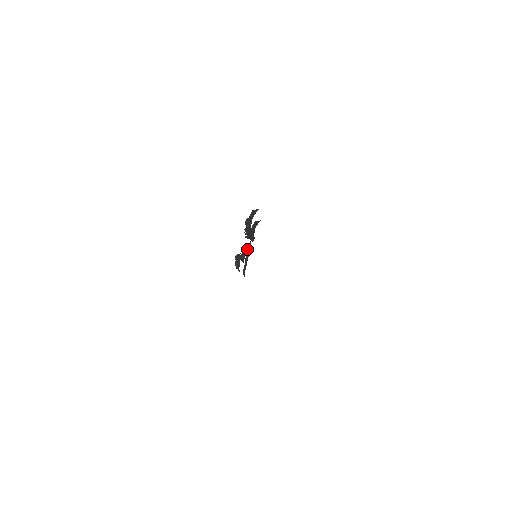
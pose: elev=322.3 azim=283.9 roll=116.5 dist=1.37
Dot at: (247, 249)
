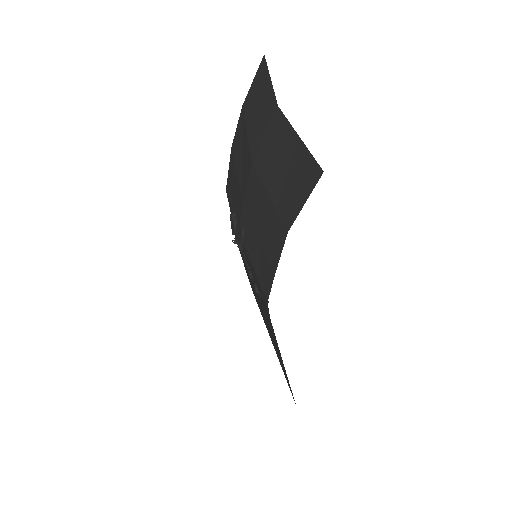
Dot at: occluded
